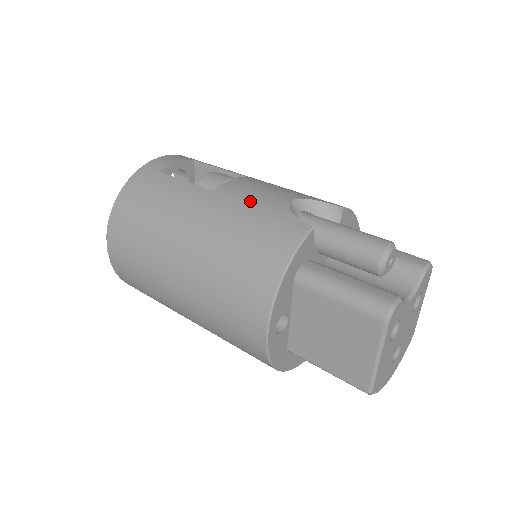
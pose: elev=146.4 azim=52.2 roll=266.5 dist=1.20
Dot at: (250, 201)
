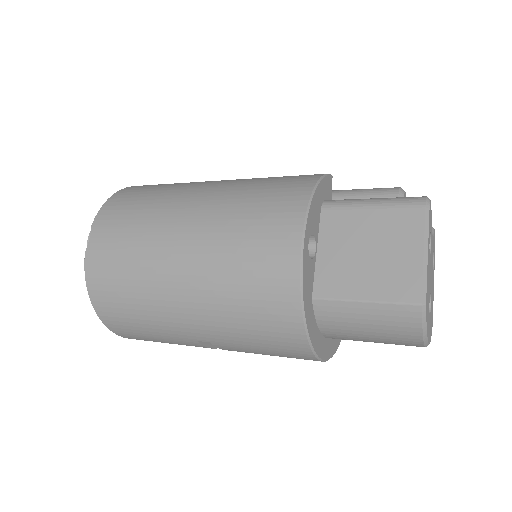
Dot at: occluded
